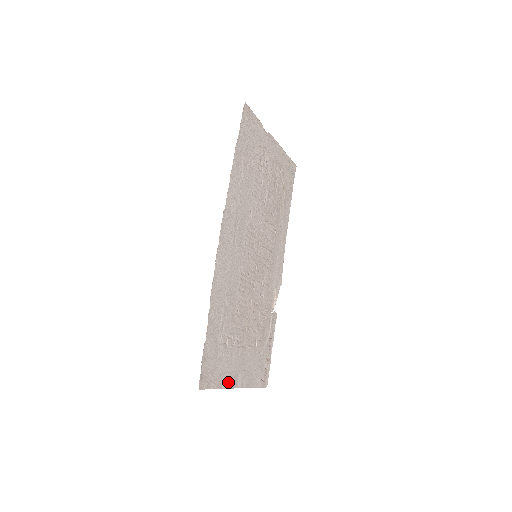
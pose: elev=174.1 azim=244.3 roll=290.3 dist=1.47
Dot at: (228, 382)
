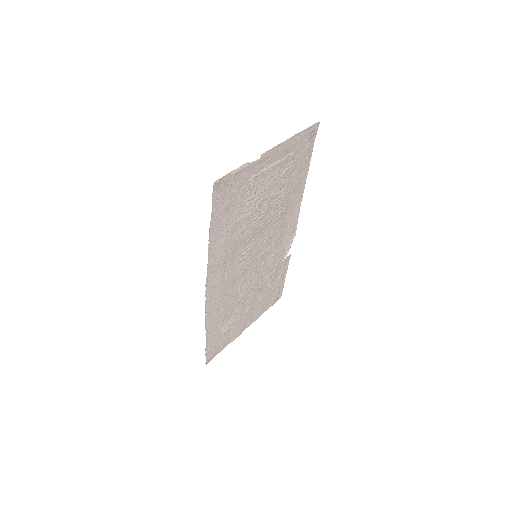
Dot at: (235, 337)
